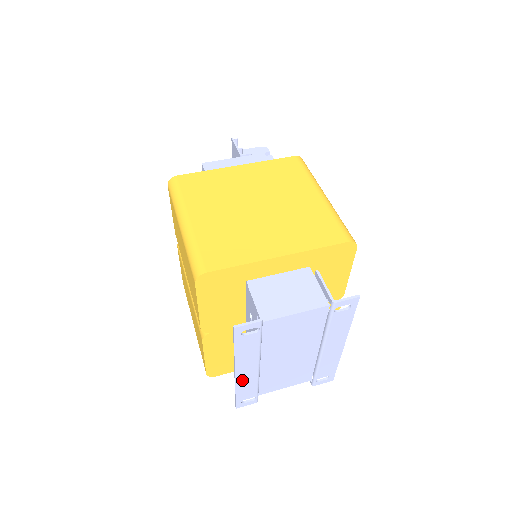
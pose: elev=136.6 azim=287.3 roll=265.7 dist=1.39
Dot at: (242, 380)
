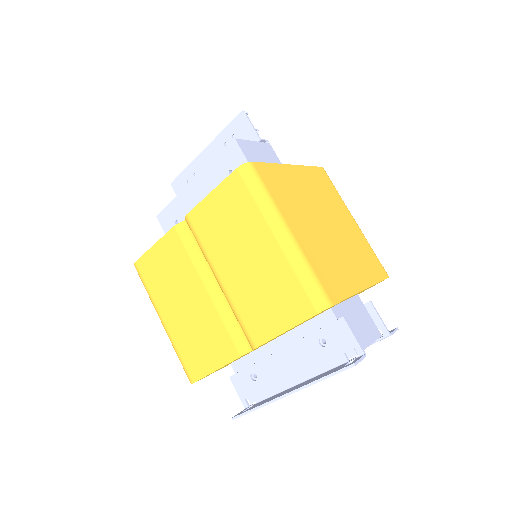
Dot at: occluded
